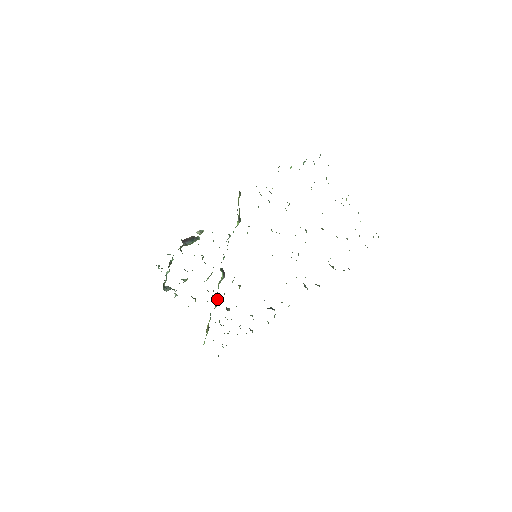
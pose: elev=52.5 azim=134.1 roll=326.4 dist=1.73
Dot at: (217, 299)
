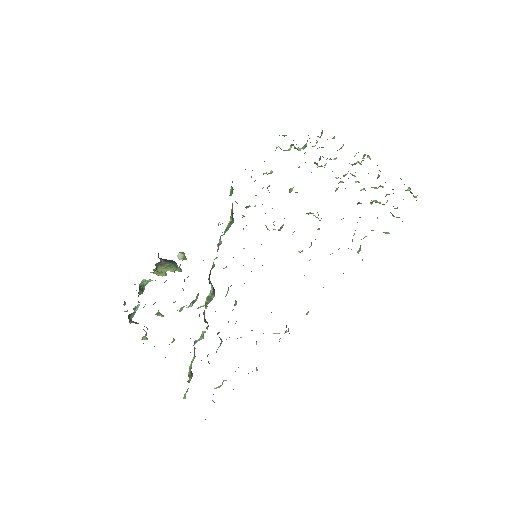
Dot at: occluded
